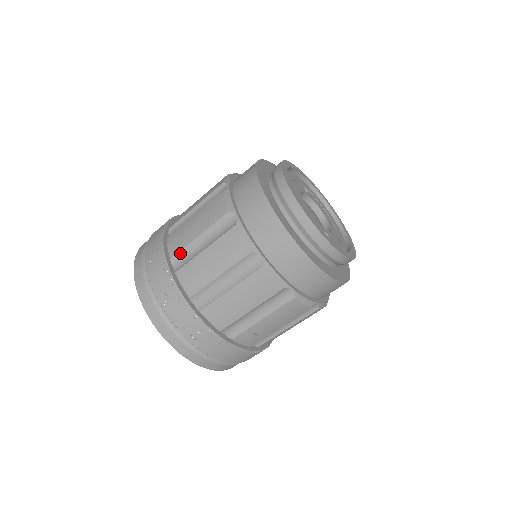
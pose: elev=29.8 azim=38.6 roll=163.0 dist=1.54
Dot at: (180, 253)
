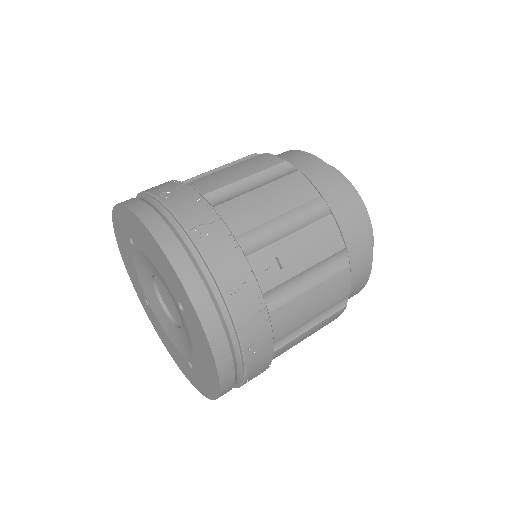
Dot at: (191, 180)
